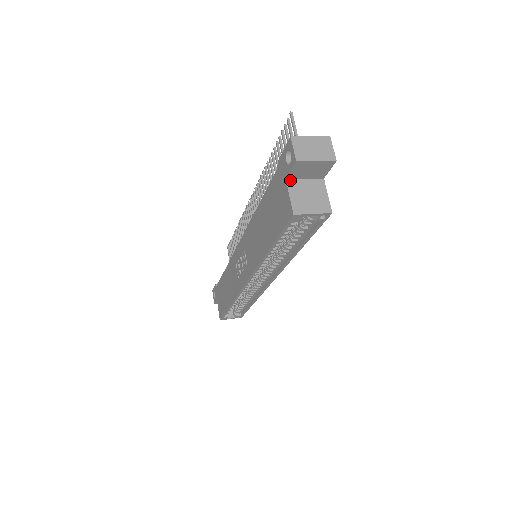
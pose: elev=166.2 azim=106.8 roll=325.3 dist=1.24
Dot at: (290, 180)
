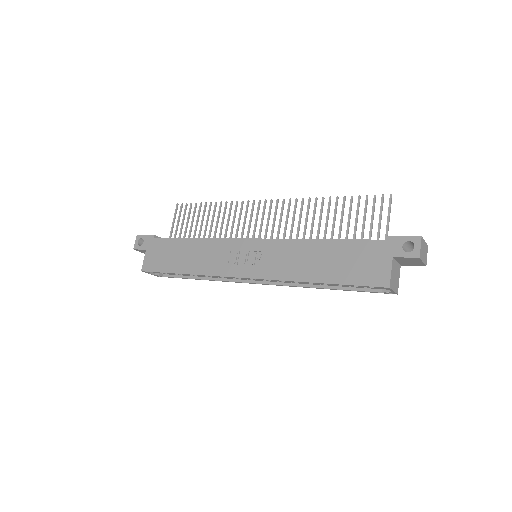
Dot at: (394, 259)
